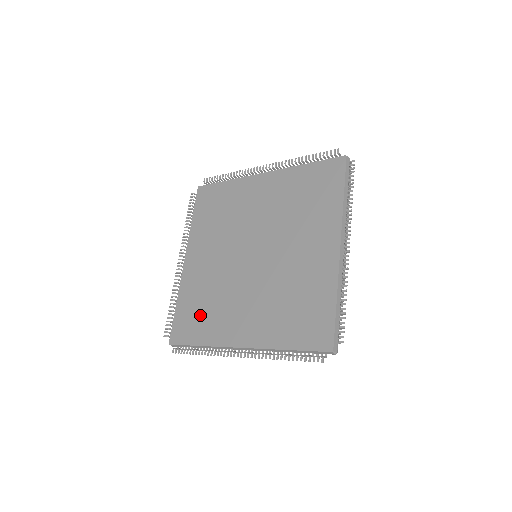
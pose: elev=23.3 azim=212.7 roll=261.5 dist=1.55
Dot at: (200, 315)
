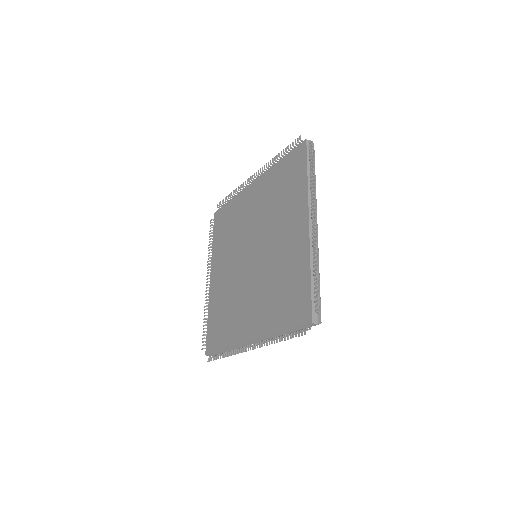
Dot at: (222, 322)
